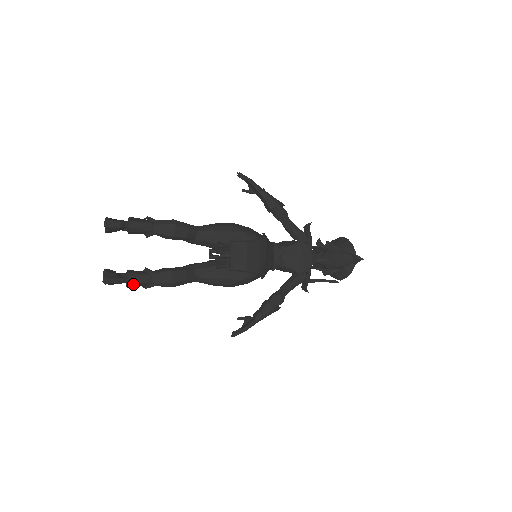
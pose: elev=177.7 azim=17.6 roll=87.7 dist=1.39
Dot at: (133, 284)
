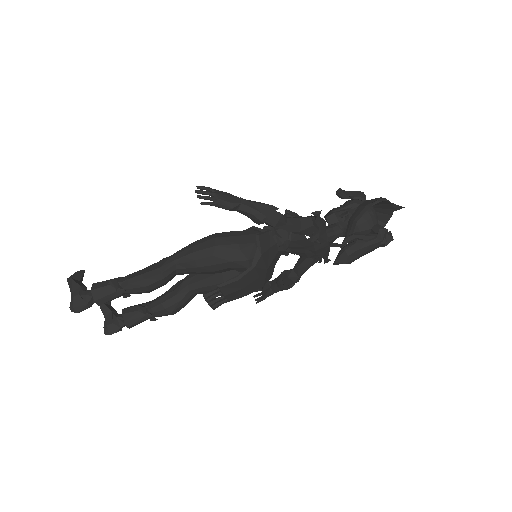
Dot at: (135, 324)
